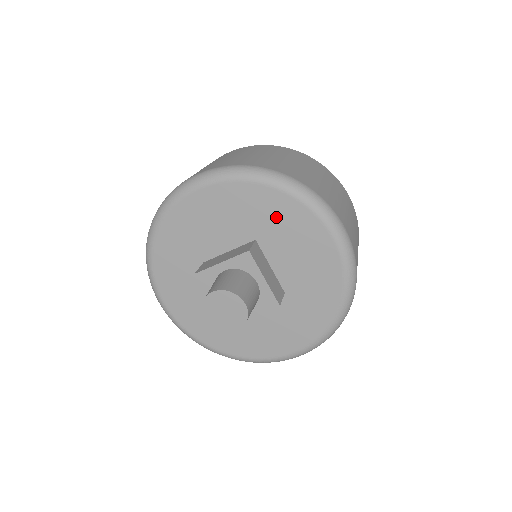
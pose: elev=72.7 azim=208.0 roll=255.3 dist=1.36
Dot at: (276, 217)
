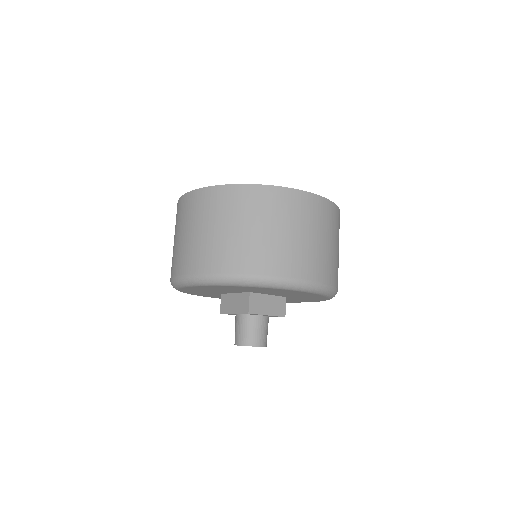
Dot at: (257, 290)
